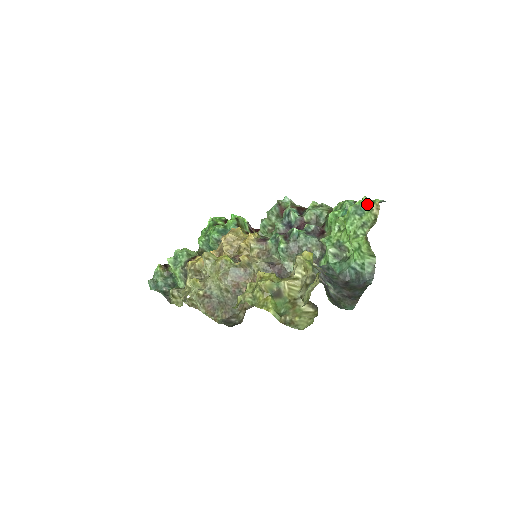
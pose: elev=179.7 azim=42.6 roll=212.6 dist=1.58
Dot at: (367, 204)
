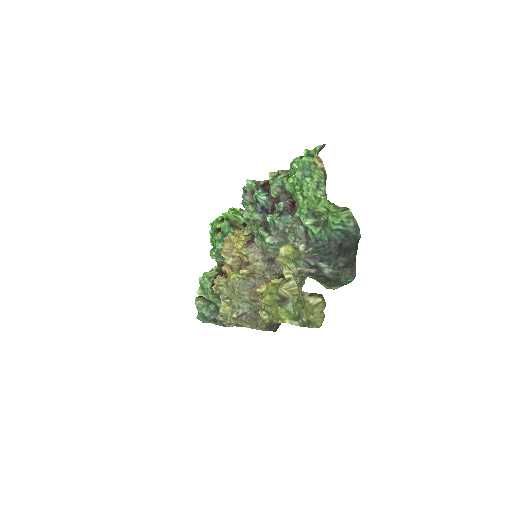
Dot at: (309, 160)
